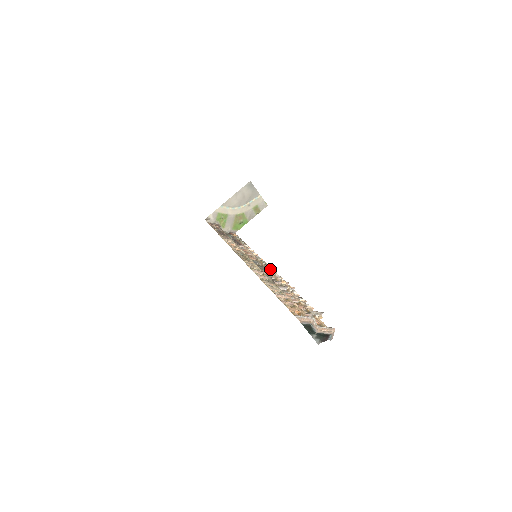
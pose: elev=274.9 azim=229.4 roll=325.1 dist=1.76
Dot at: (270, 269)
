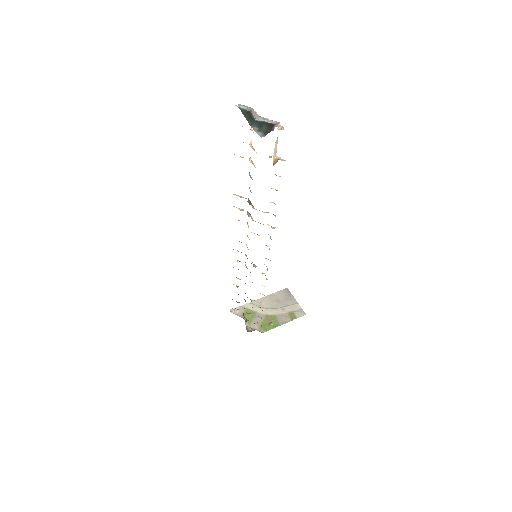
Dot at: occluded
